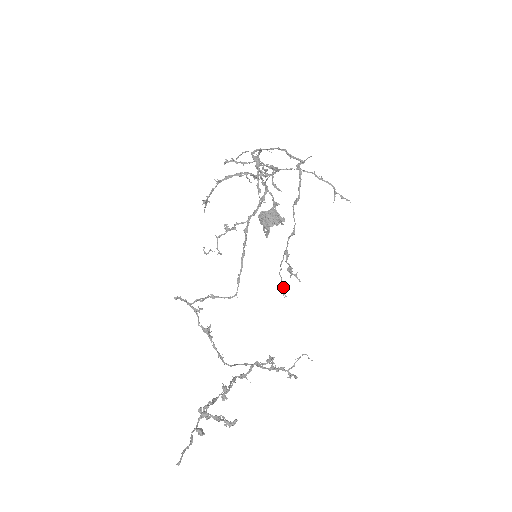
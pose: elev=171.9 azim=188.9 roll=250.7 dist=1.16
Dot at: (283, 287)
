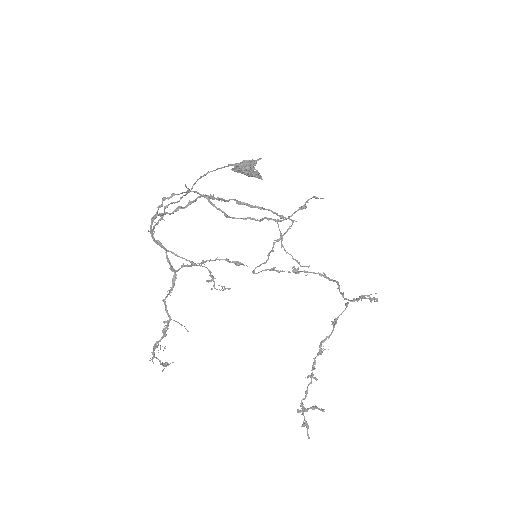
Dot at: occluded
